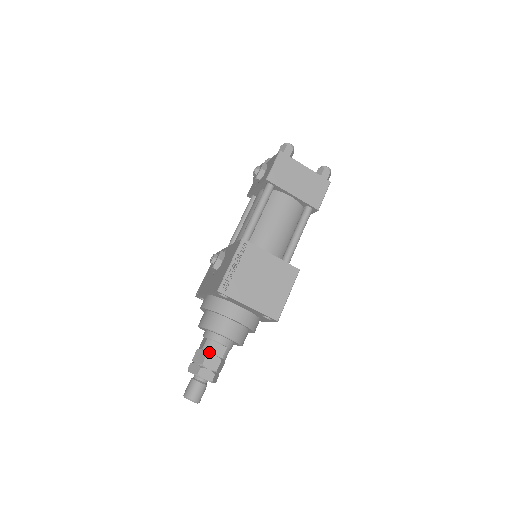
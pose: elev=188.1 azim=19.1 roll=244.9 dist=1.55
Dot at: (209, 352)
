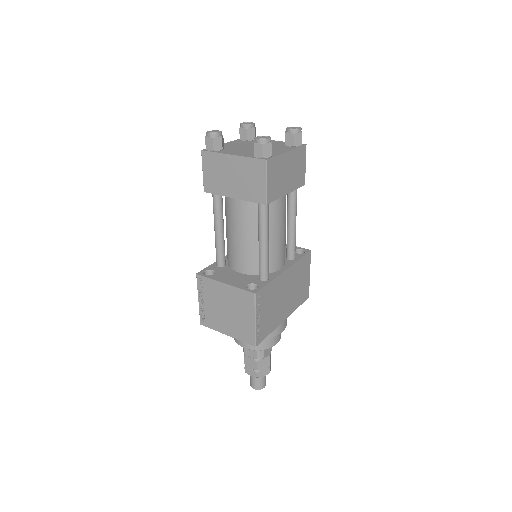
Dot at: (245, 355)
